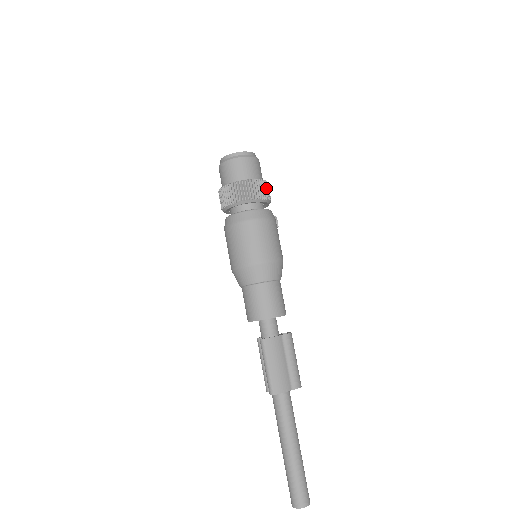
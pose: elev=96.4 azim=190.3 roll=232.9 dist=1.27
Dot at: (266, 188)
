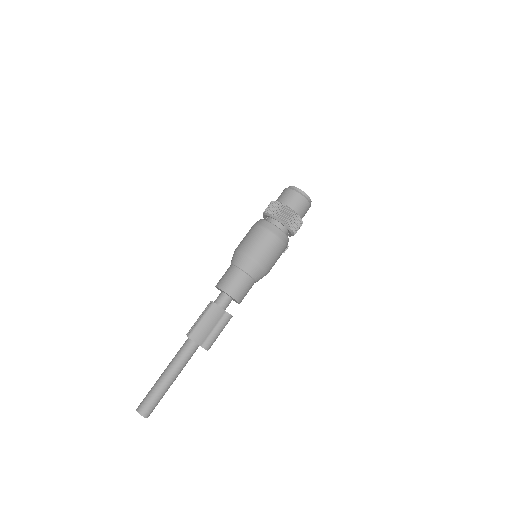
Dot at: (299, 225)
